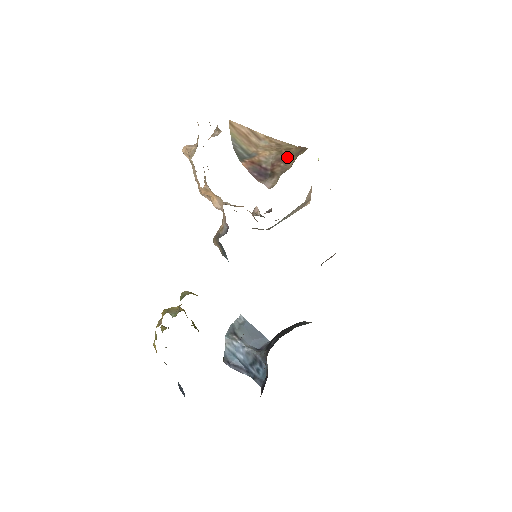
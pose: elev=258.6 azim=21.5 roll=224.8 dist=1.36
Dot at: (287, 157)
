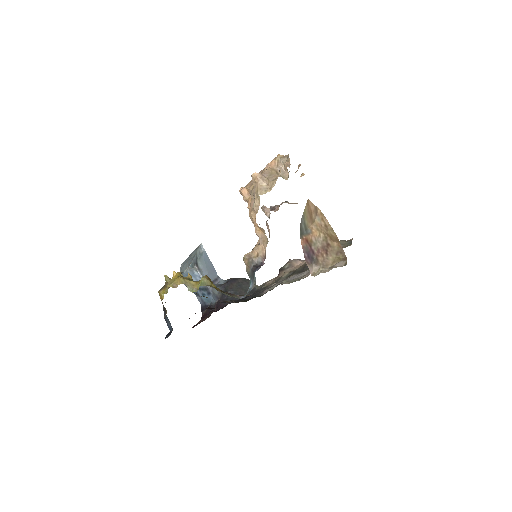
Dot at: (329, 249)
